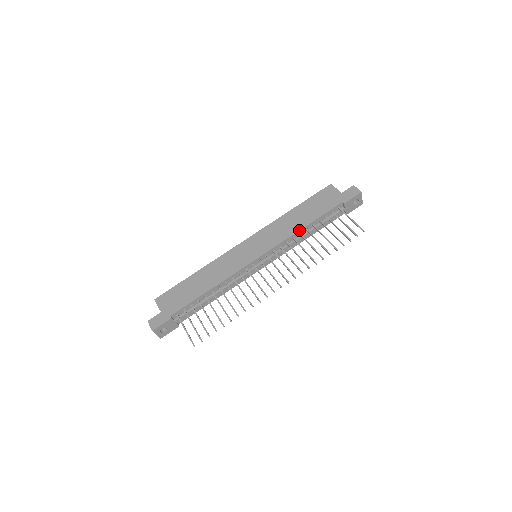
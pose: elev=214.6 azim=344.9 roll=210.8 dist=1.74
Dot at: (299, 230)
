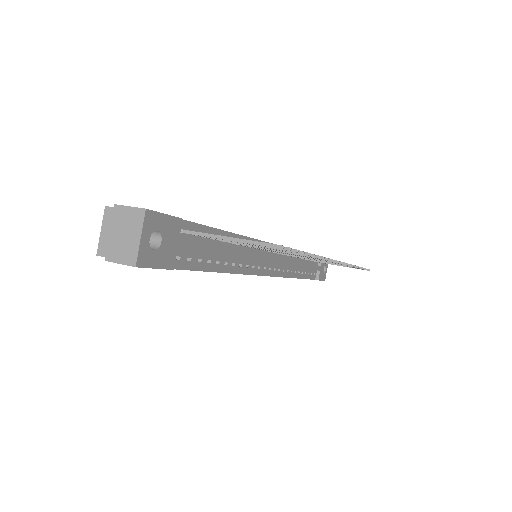
Dot at: occluded
